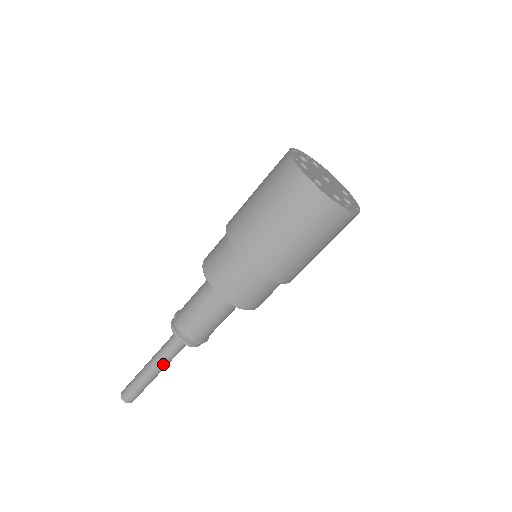
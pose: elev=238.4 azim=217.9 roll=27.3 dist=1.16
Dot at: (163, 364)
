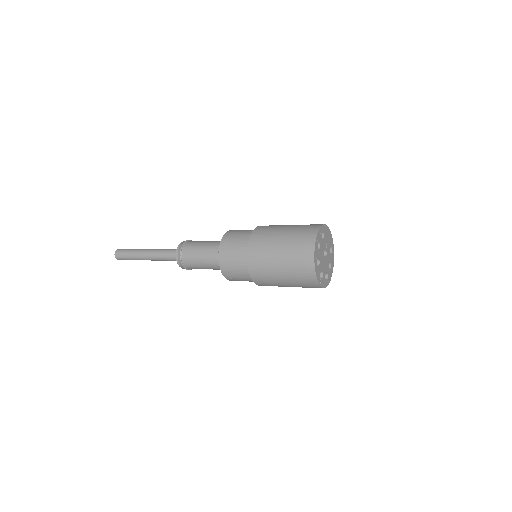
Dot at: (158, 260)
